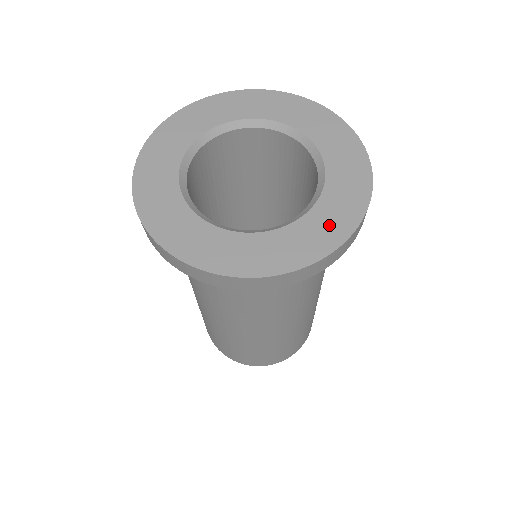
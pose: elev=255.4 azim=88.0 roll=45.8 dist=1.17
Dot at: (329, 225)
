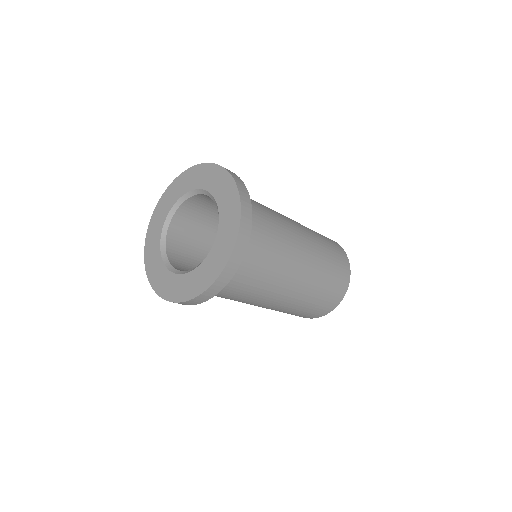
Dot at: (224, 246)
